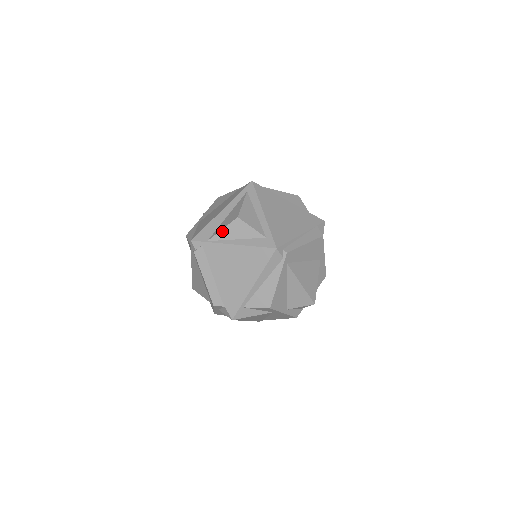
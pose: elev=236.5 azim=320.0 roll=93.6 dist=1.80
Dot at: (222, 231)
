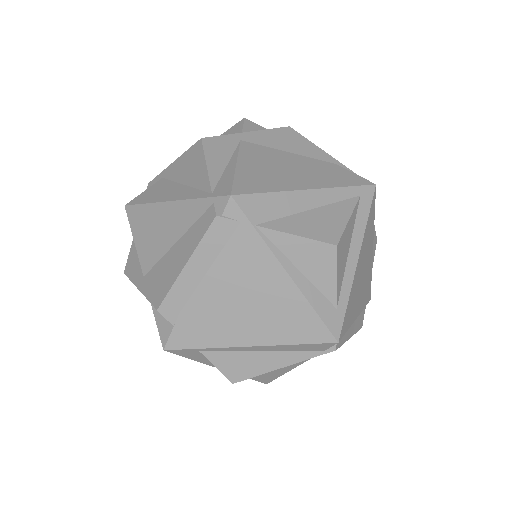
Dot at: (293, 237)
